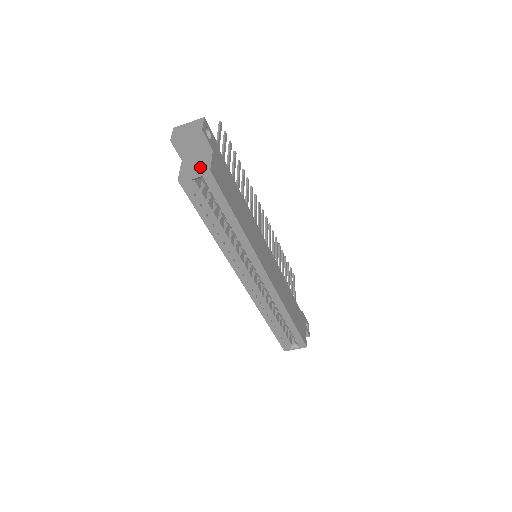
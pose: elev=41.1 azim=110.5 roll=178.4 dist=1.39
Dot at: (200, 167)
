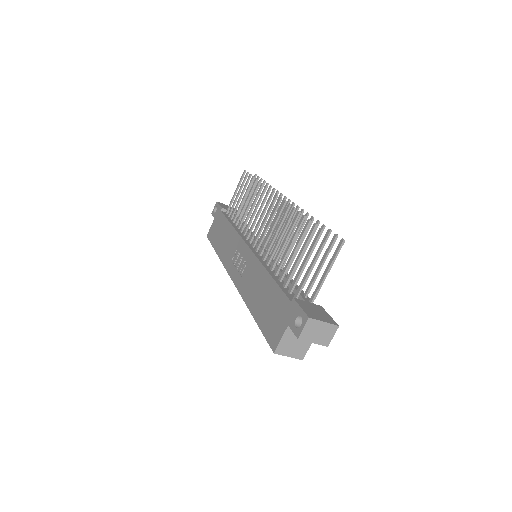
Dot at: (298, 350)
